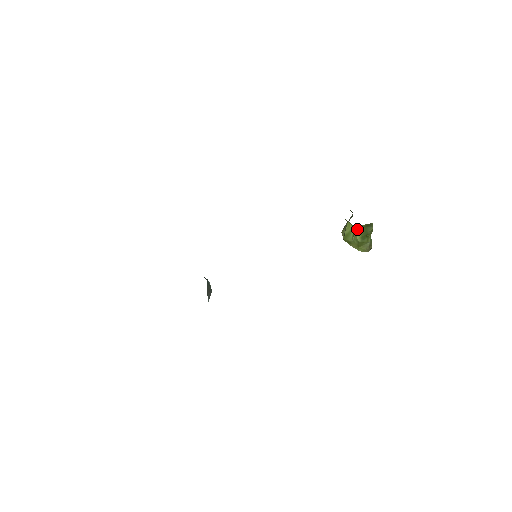
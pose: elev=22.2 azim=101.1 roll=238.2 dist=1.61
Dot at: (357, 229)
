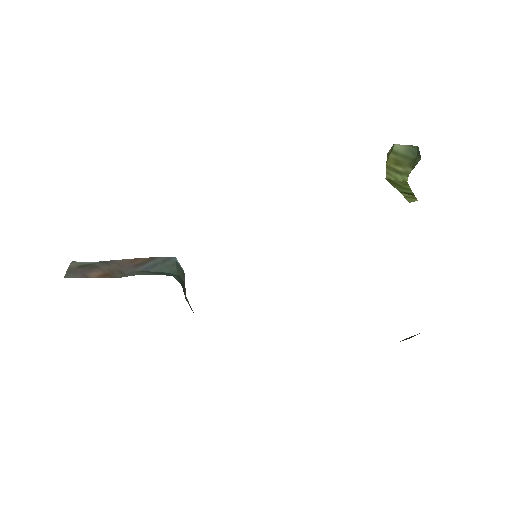
Dot at: occluded
